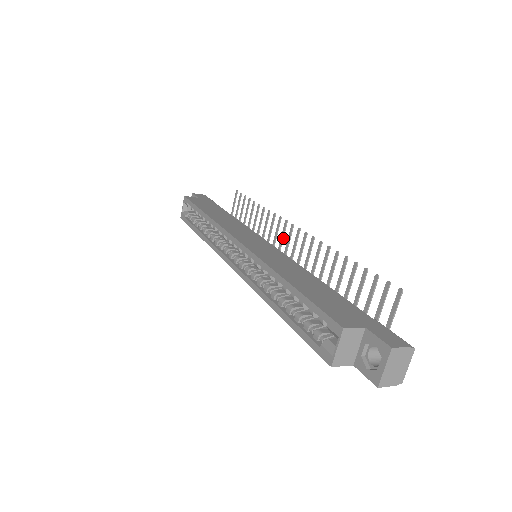
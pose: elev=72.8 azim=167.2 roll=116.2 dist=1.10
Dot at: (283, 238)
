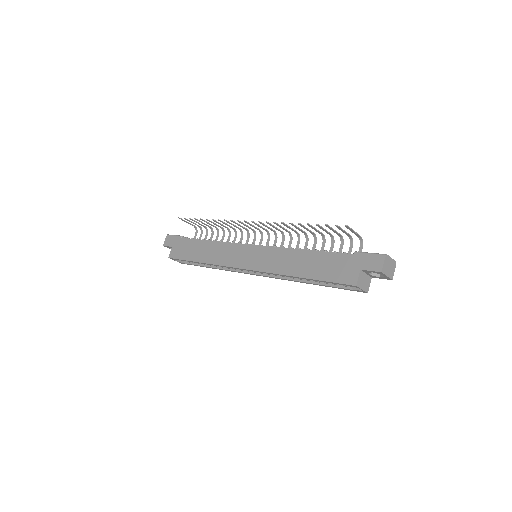
Dot at: (247, 226)
